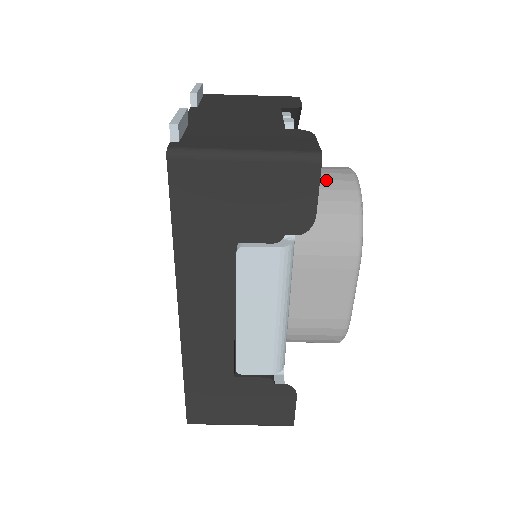
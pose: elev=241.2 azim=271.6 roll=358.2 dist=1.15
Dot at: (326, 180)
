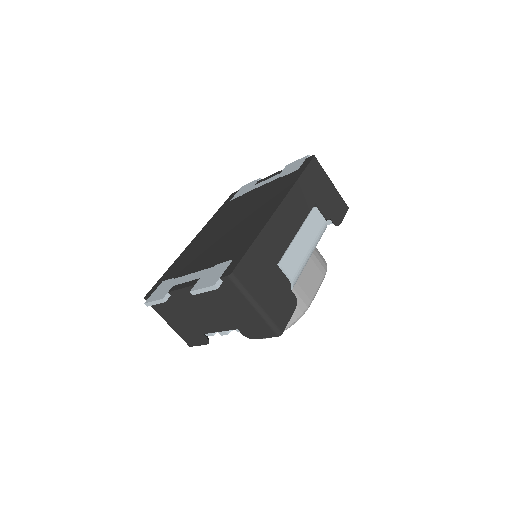
Dot at: occluded
